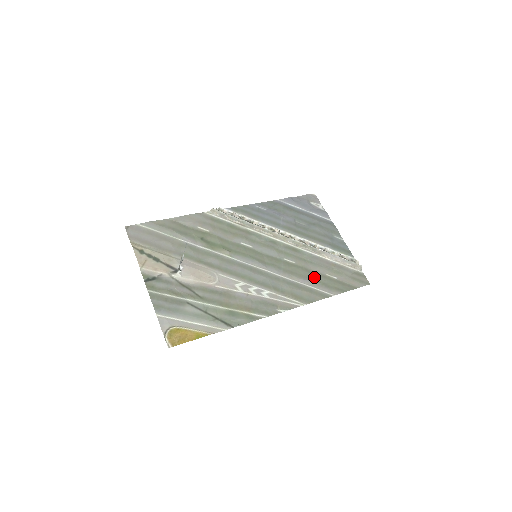
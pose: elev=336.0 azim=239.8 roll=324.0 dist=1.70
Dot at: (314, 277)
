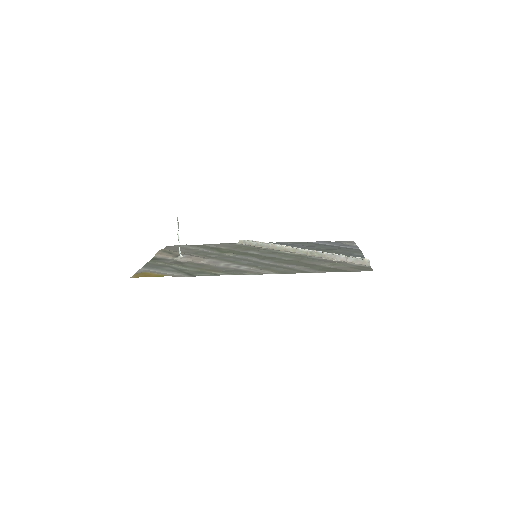
Dot at: (305, 265)
